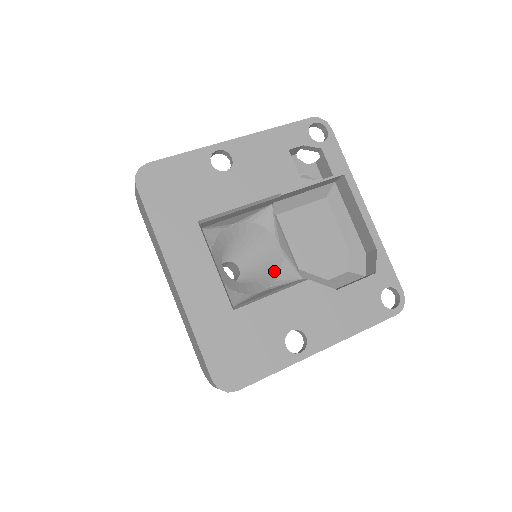
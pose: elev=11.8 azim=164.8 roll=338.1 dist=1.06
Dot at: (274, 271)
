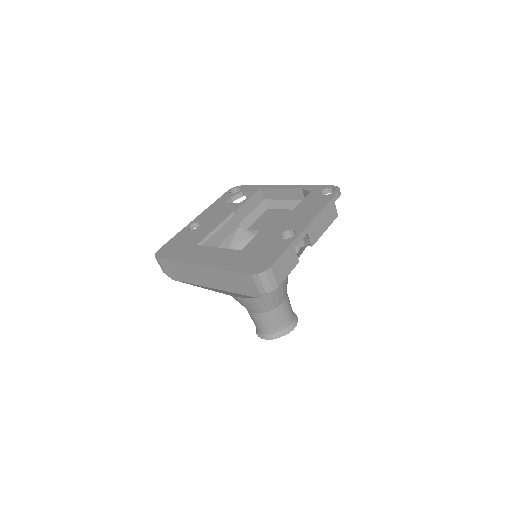
Dot at: occluded
